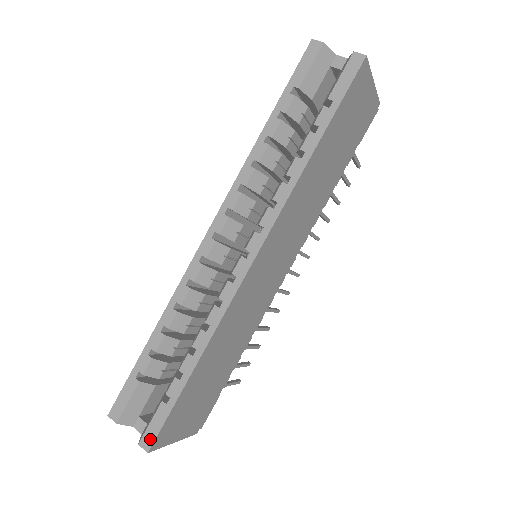
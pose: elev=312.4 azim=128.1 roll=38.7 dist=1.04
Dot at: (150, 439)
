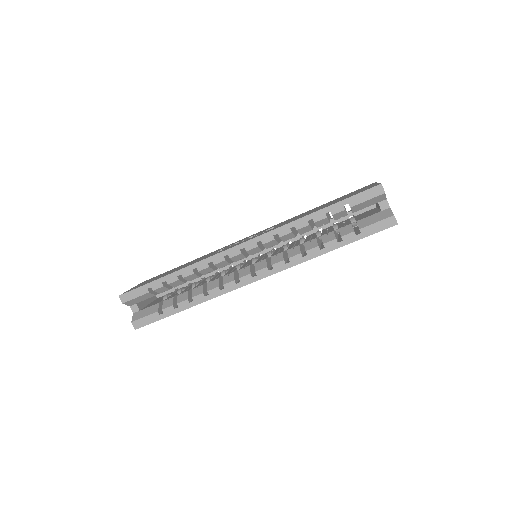
Dot at: (140, 324)
